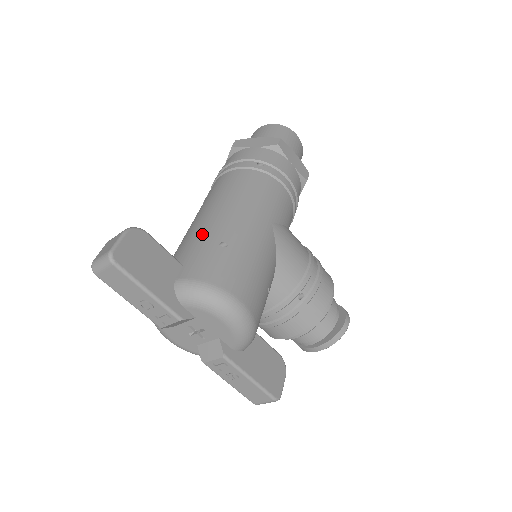
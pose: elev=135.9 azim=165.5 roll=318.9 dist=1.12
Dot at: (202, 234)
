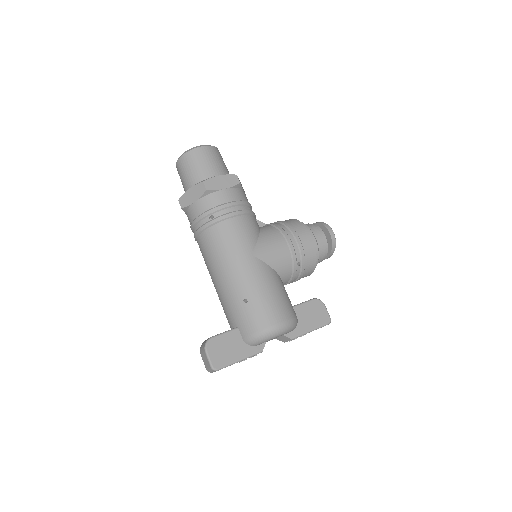
Dot at: (229, 301)
